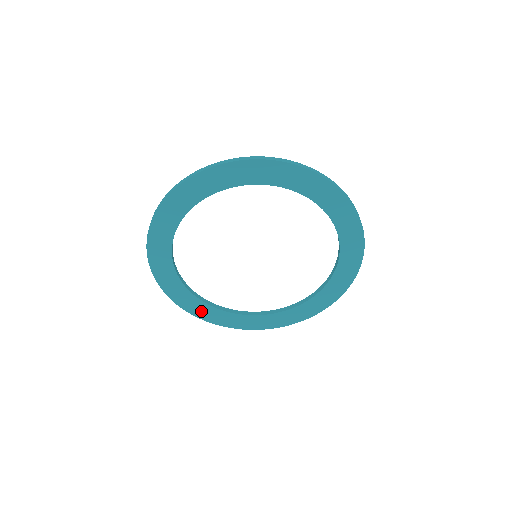
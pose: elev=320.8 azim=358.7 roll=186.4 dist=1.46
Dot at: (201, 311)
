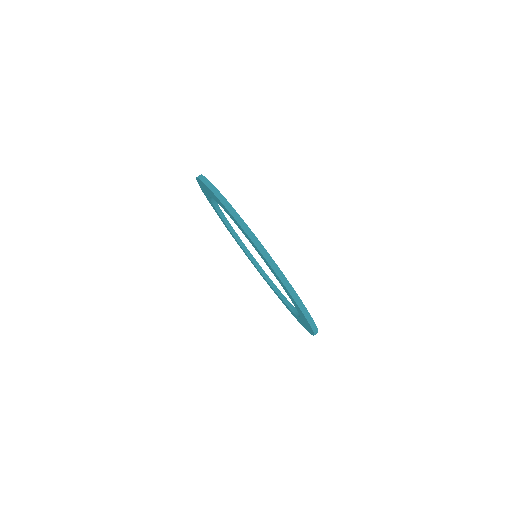
Dot at: occluded
